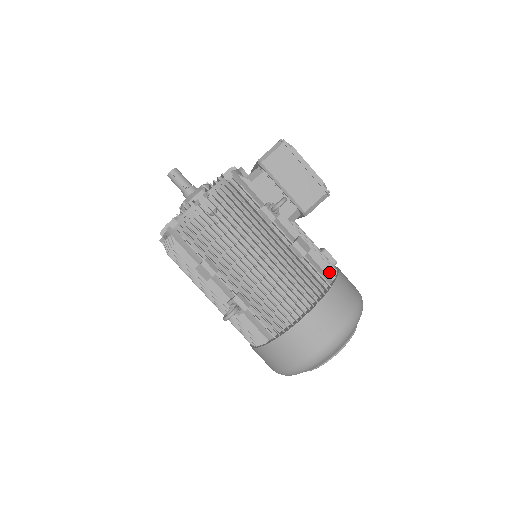
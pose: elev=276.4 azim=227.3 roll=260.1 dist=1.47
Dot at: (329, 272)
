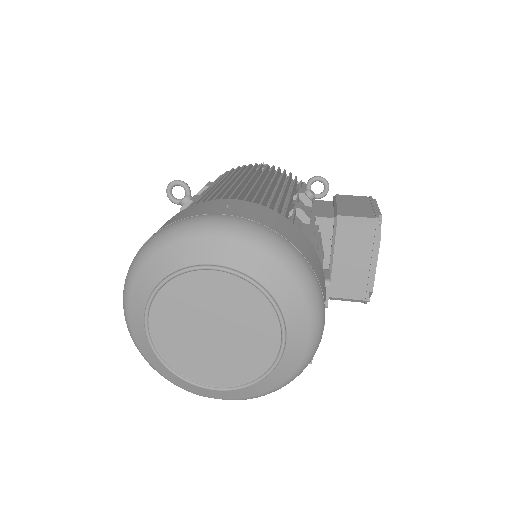
Dot at: occluded
